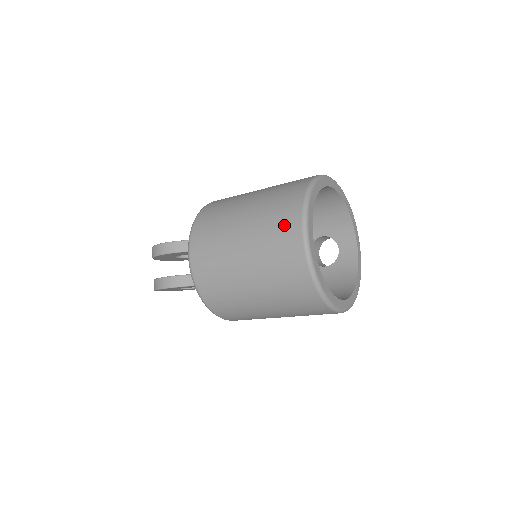
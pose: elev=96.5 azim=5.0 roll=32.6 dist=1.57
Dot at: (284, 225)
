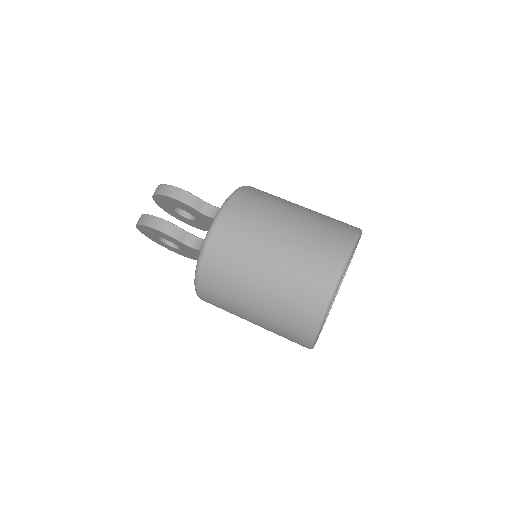
Dot at: (328, 251)
